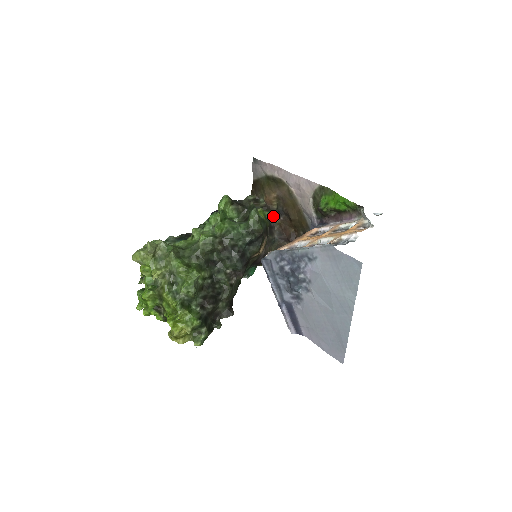
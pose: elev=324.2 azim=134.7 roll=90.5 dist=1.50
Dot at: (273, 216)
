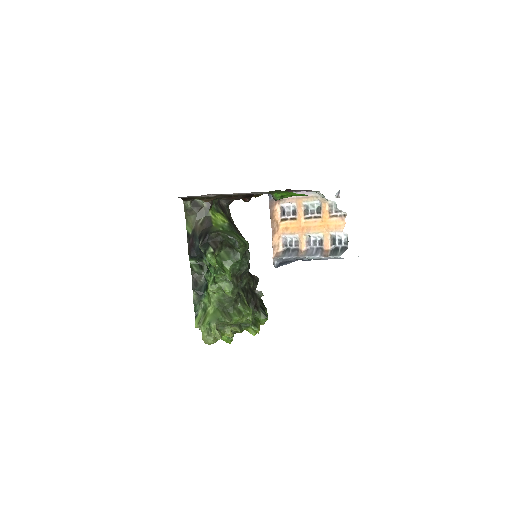
Dot at: (216, 200)
